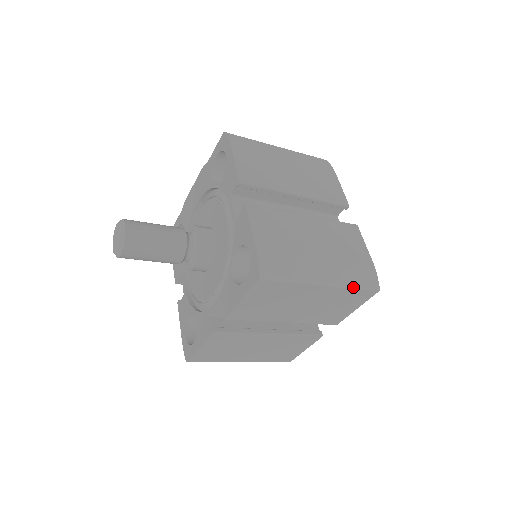
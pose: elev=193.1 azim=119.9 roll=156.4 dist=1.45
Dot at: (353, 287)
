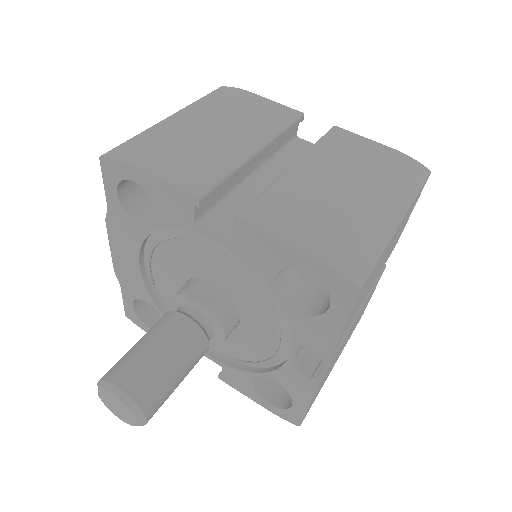
Dot at: (416, 194)
